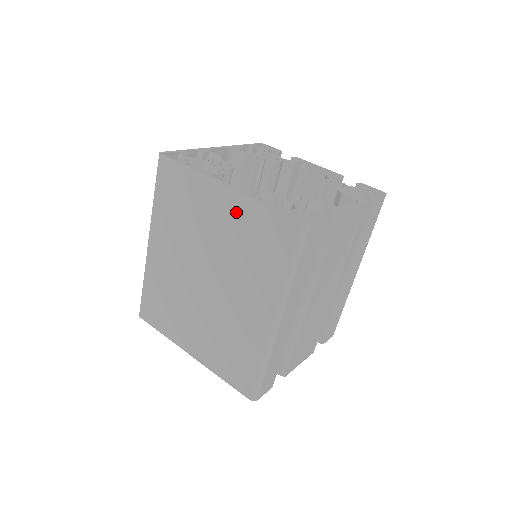
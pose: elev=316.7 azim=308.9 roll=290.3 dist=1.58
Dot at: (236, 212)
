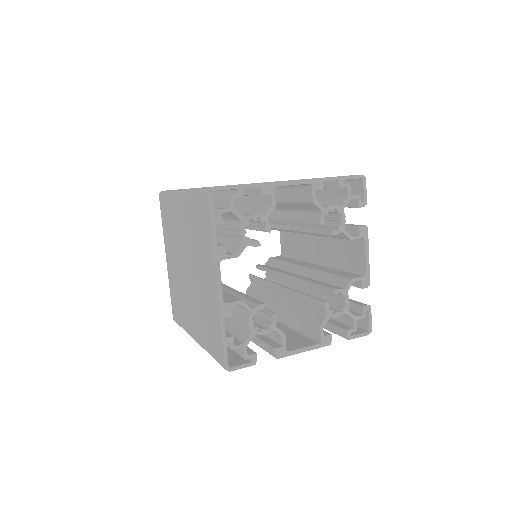
Dot at: (212, 298)
